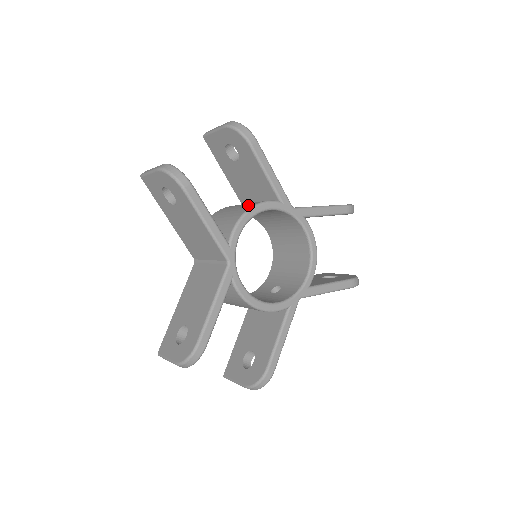
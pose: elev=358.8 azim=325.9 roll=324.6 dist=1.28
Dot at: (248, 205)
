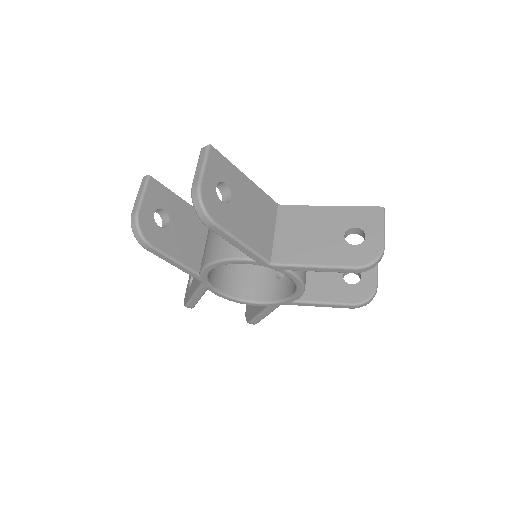
Dot at: (225, 248)
